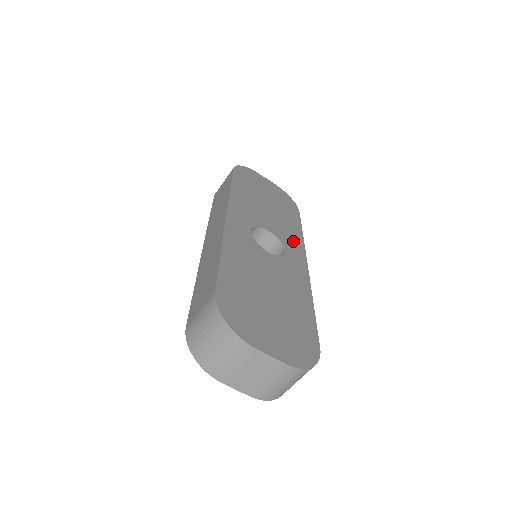
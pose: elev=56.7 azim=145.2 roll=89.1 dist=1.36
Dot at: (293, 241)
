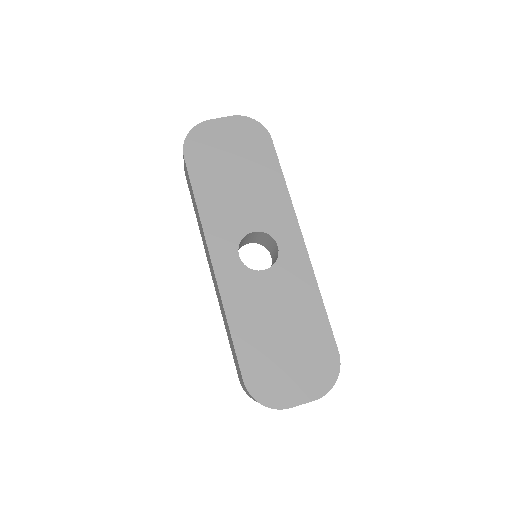
Dot at: (280, 215)
